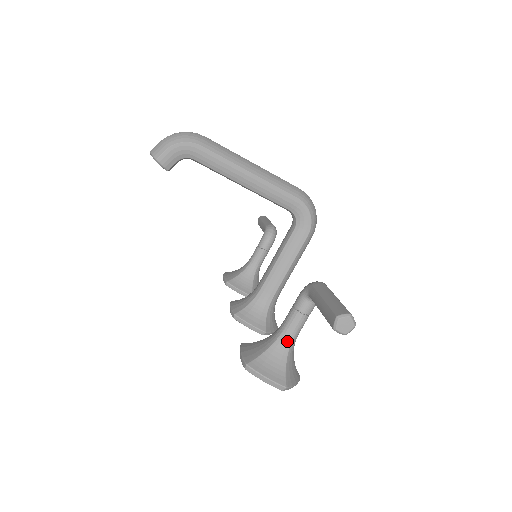
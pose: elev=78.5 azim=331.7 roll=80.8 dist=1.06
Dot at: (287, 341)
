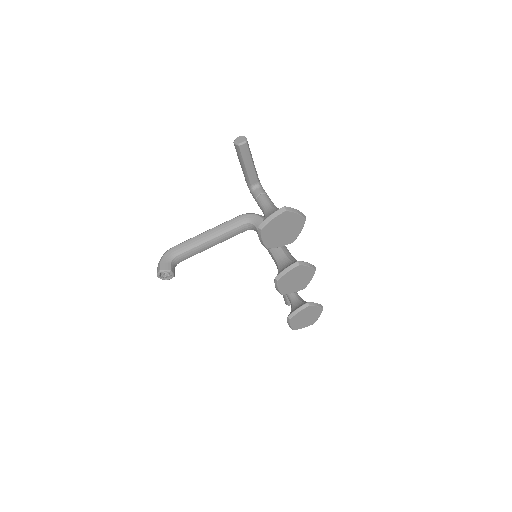
Dot at: (269, 207)
